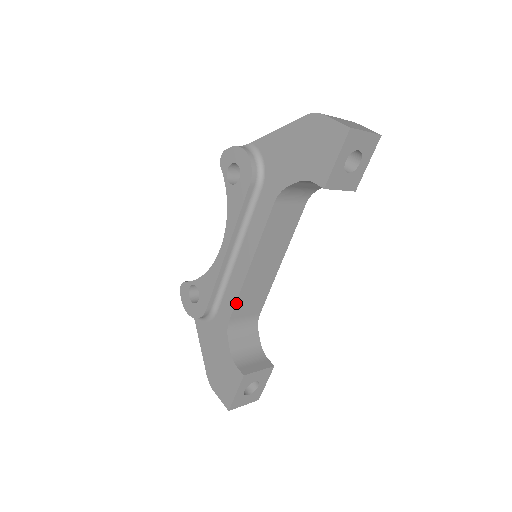
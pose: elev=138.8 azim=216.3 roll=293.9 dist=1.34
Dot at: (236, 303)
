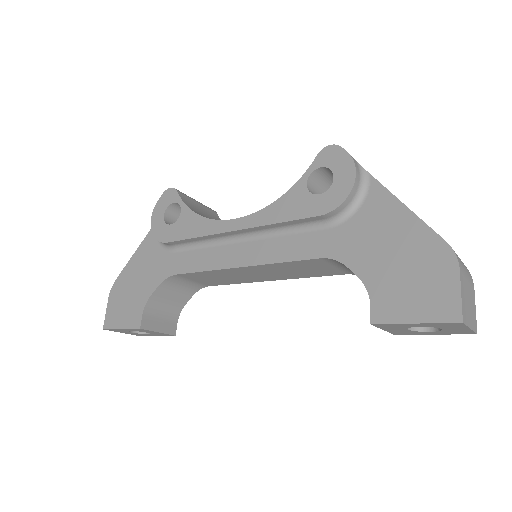
Dot at: (196, 272)
